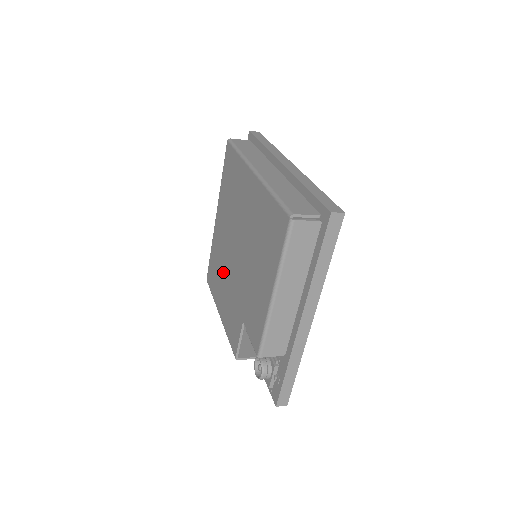
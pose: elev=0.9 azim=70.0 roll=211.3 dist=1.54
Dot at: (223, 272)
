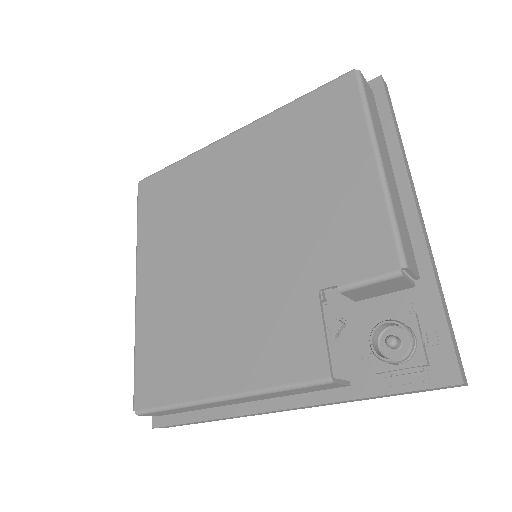
Dot at: (202, 317)
